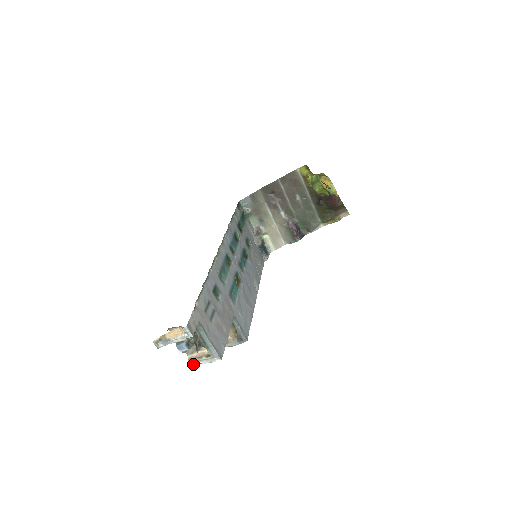
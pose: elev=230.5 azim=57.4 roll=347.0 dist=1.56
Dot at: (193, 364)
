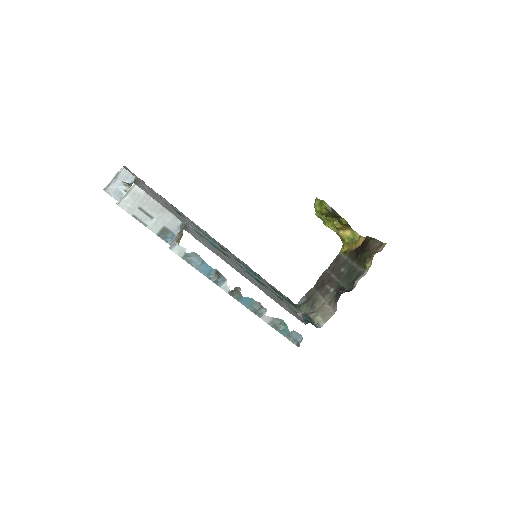
Dot at: (118, 202)
